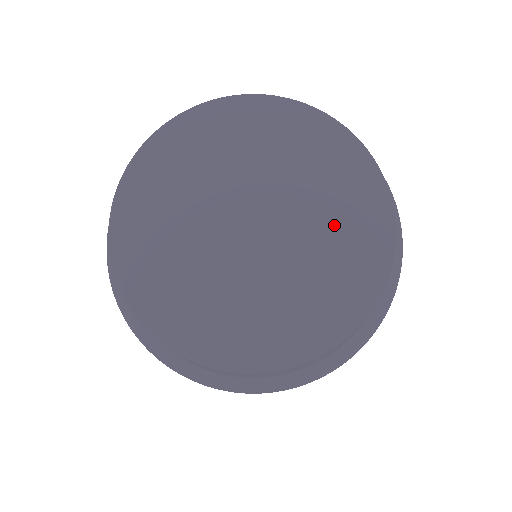
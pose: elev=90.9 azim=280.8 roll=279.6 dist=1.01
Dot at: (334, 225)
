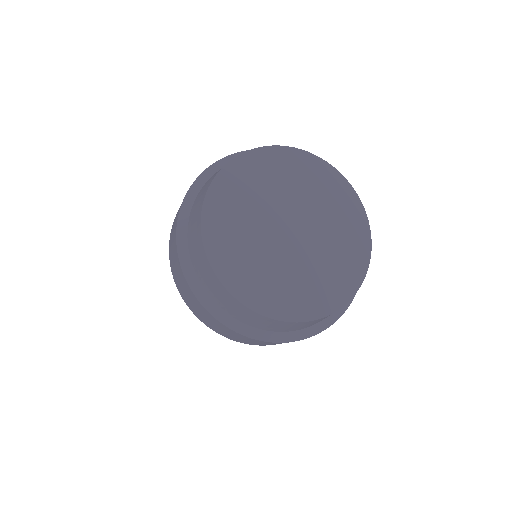
Dot at: (323, 198)
